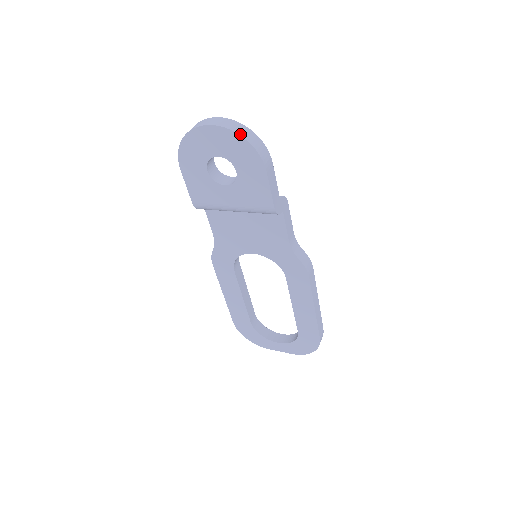
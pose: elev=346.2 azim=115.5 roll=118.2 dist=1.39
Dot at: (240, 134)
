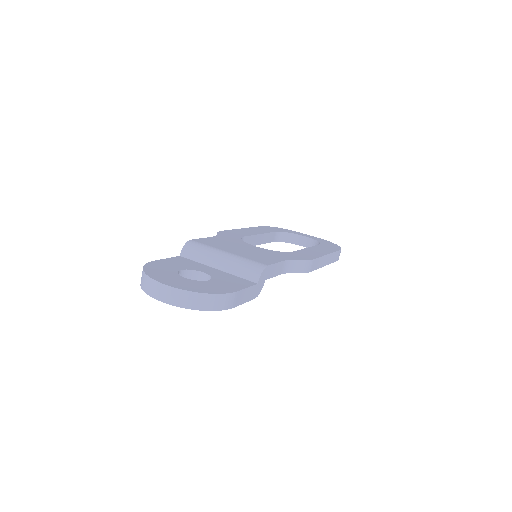
Dot at: (194, 308)
